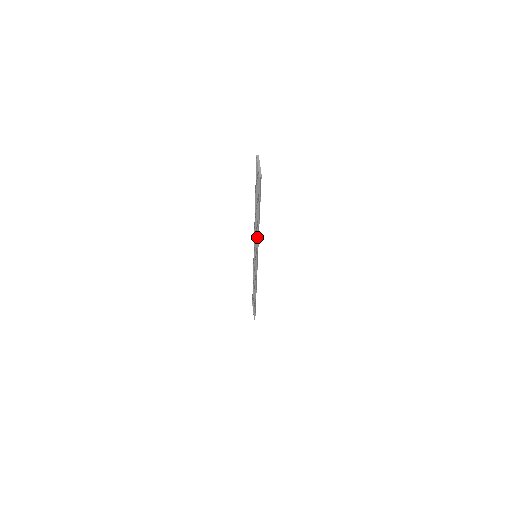
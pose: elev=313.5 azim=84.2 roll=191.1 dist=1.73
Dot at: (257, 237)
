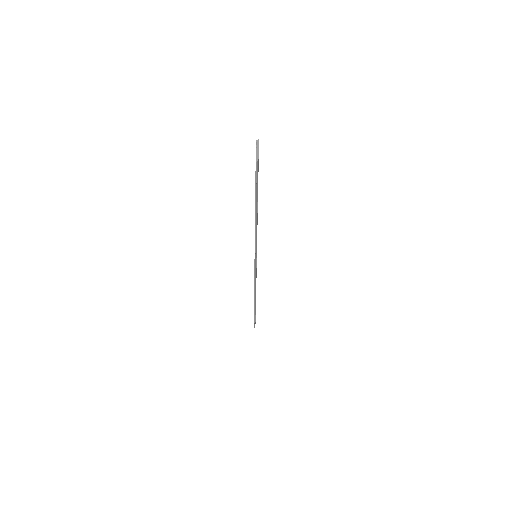
Dot at: (255, 233)
